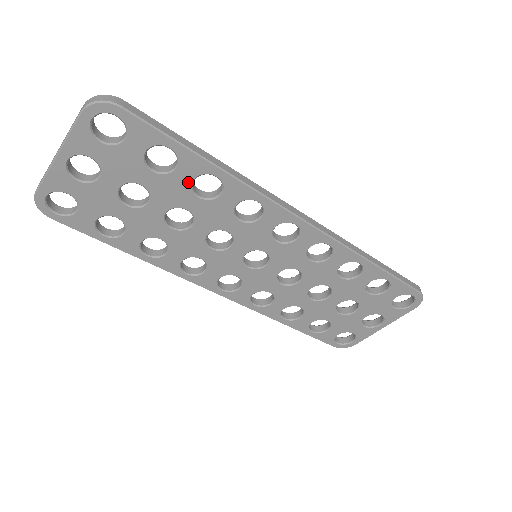
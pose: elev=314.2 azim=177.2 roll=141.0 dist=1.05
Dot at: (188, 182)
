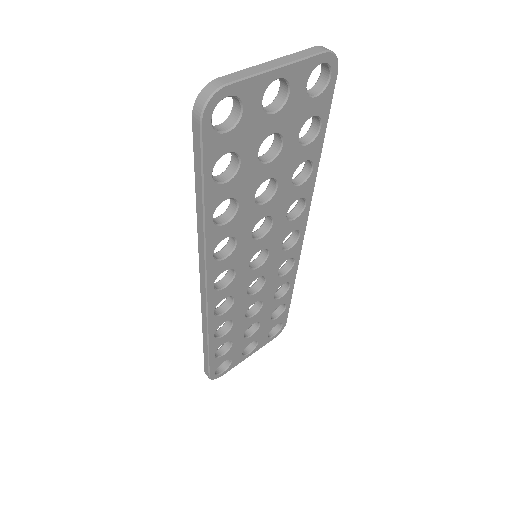
Dot at: (301, 161)
